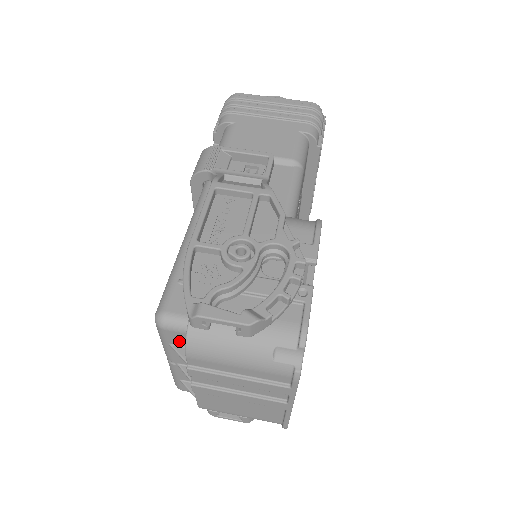
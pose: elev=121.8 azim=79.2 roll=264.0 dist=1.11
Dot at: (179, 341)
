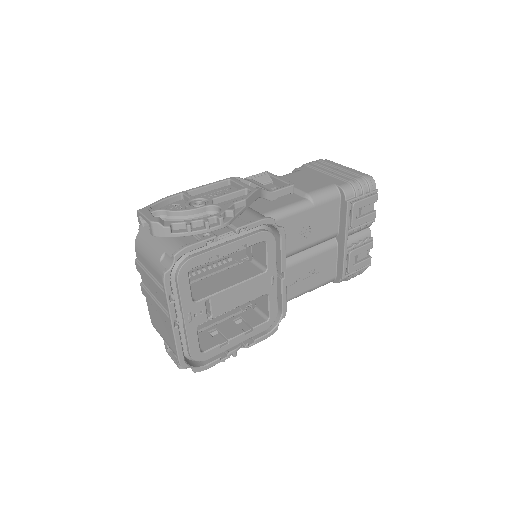
Dot at: occluded
